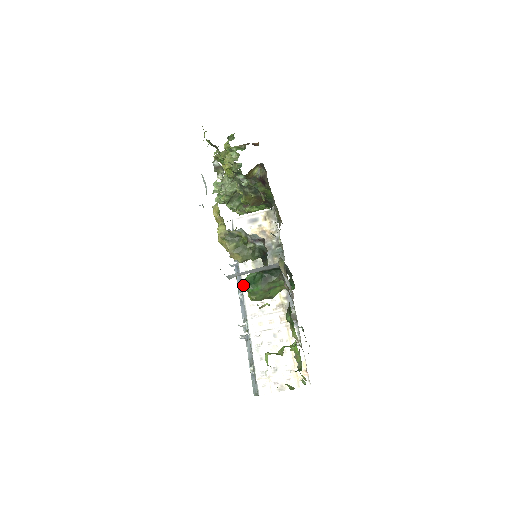
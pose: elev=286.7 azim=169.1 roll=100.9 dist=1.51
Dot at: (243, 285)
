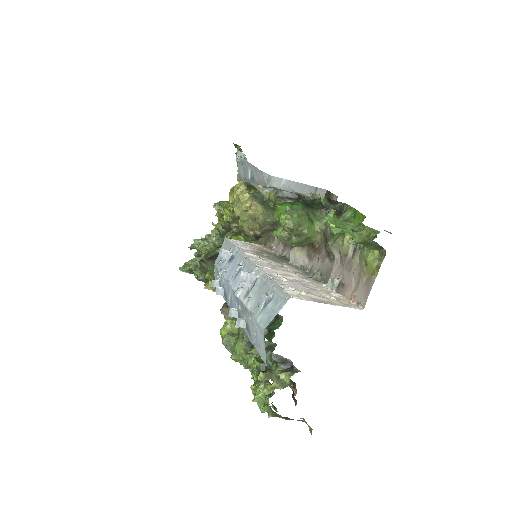
Dot at: (278, 205)
